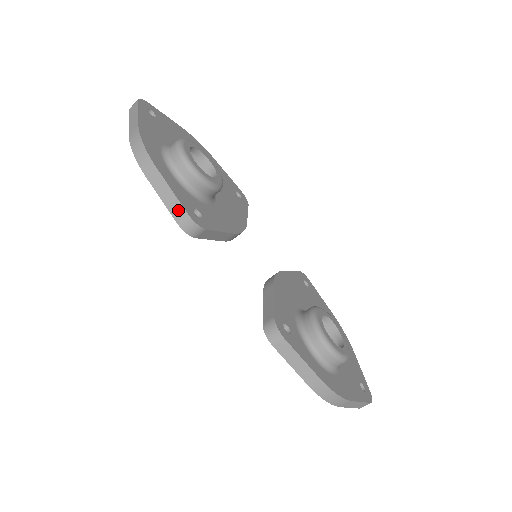
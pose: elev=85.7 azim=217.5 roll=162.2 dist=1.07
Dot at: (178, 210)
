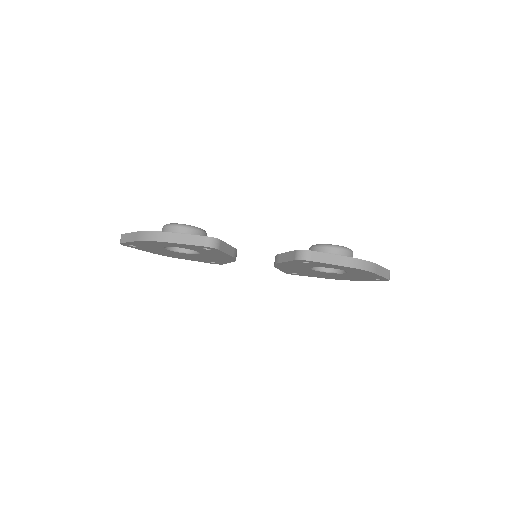
Dot at: (198, 240)
